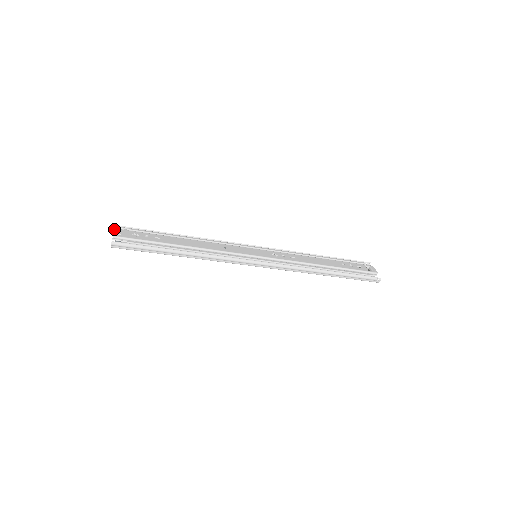
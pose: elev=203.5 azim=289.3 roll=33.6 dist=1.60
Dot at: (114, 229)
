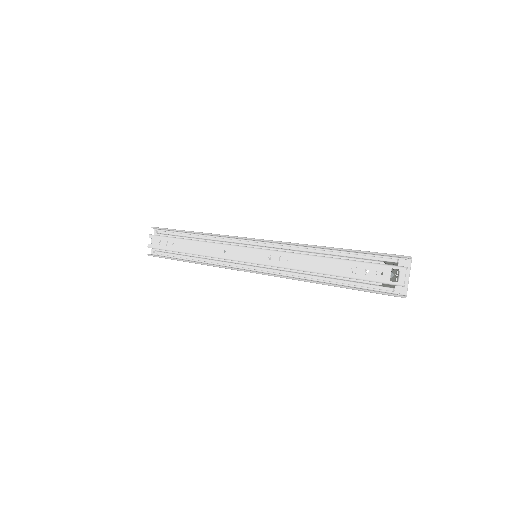
Dot at: (149, 236)
